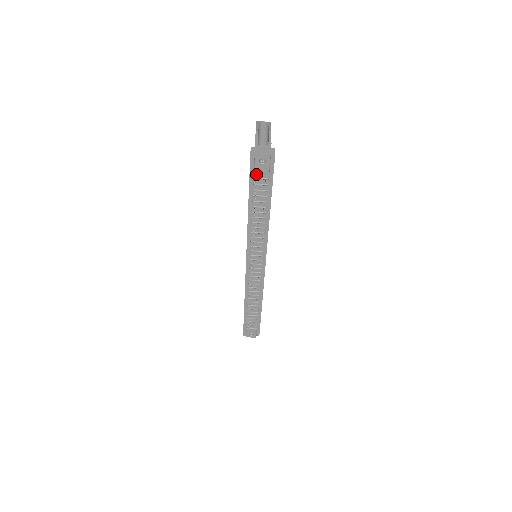
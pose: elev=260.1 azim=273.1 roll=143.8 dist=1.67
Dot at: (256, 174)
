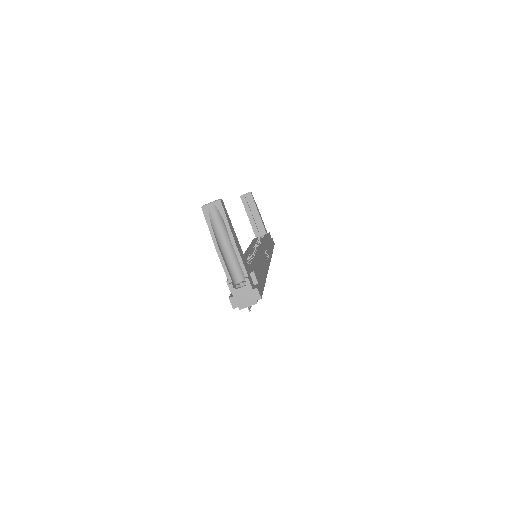
Dot at: occluded
